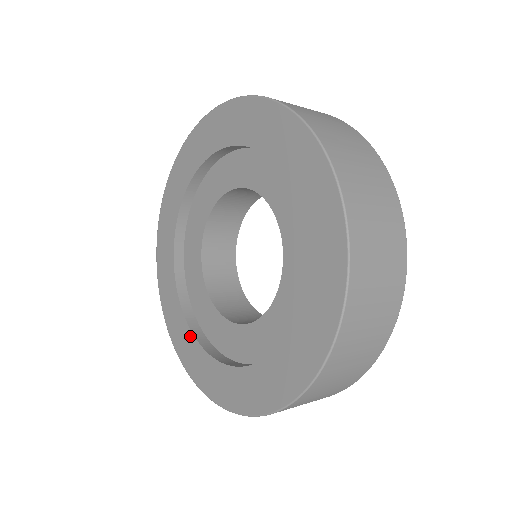
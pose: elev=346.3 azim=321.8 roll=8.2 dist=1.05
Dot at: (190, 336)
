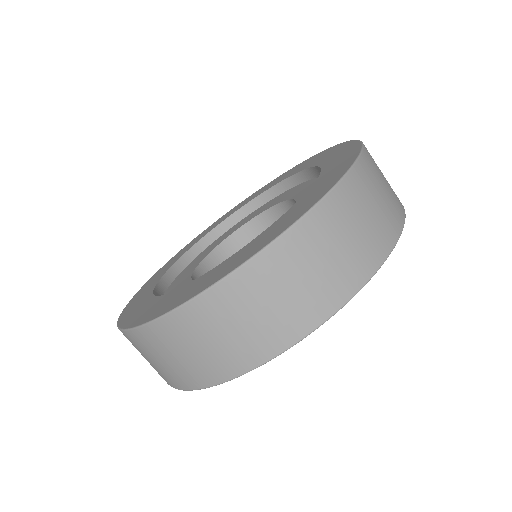
Dot at: (175, 261)
